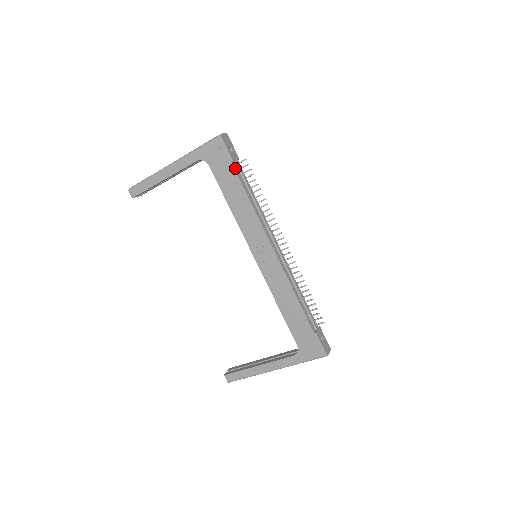
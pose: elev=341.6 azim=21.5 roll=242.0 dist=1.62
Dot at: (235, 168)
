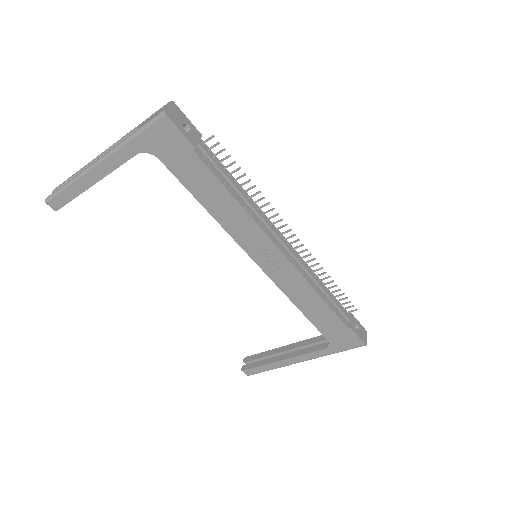
Dot at: (201, 157)
